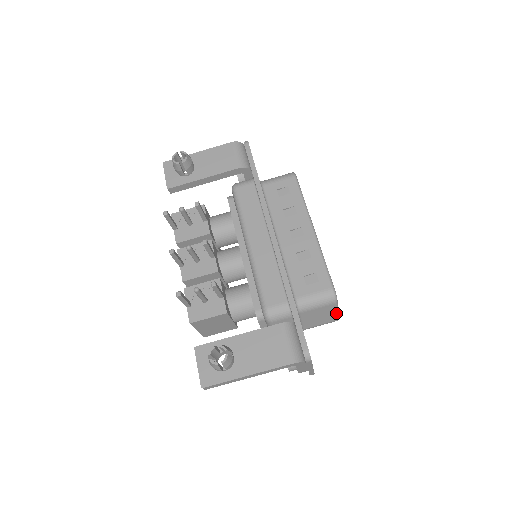
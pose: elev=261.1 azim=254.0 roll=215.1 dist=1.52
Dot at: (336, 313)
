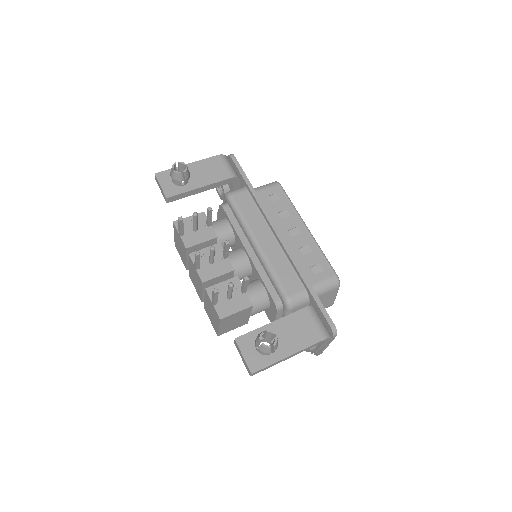
Dot at: (335, 297)
